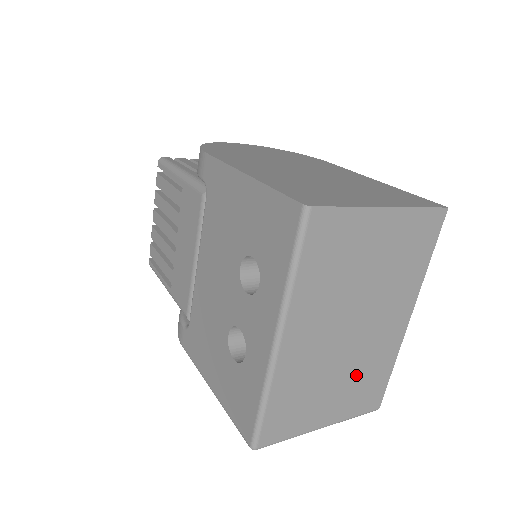
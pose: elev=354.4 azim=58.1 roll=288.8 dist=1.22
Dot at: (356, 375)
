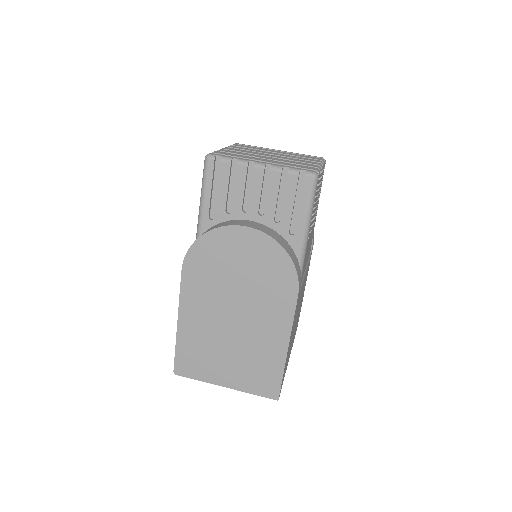
Dot at: occluded
